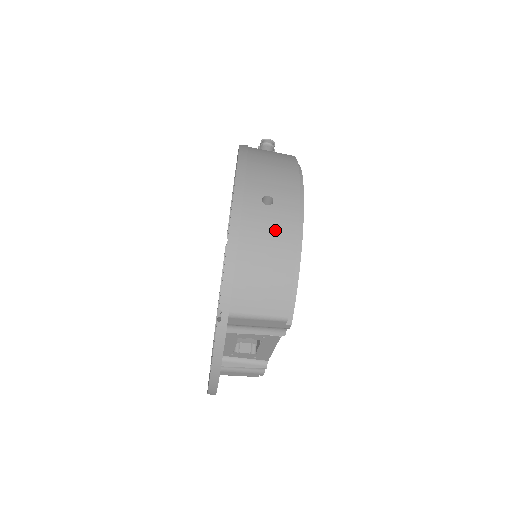
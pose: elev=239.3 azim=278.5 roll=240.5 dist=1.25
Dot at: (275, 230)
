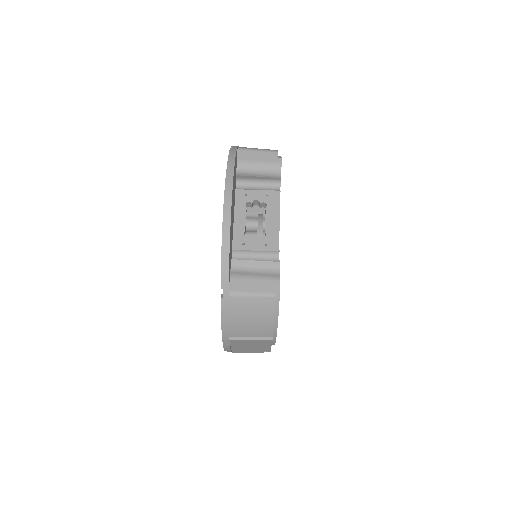
Dot at: occluded
